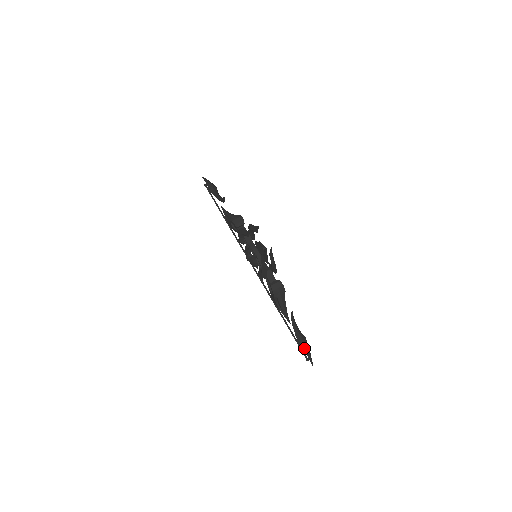
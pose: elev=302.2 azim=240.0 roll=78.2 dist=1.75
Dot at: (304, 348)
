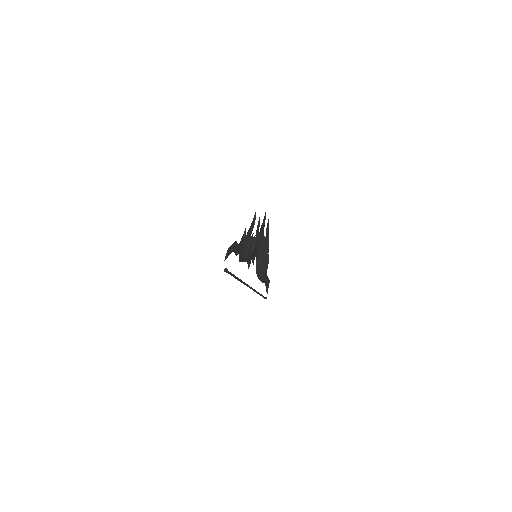
Dot at: occluded
